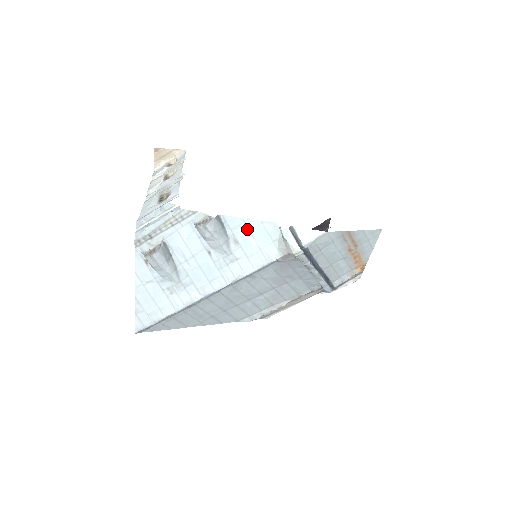
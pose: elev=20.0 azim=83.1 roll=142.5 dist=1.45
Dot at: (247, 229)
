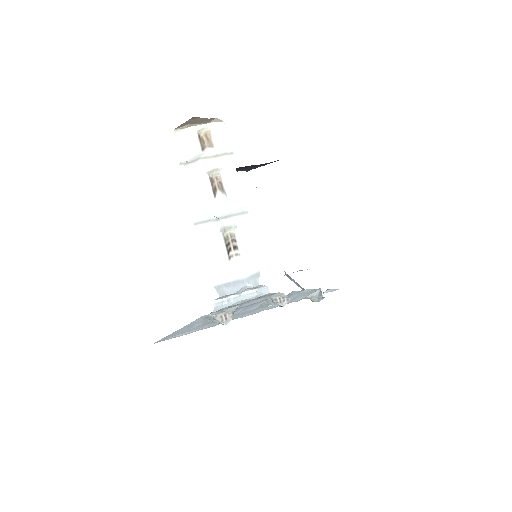
Dot at: (300, 293)
